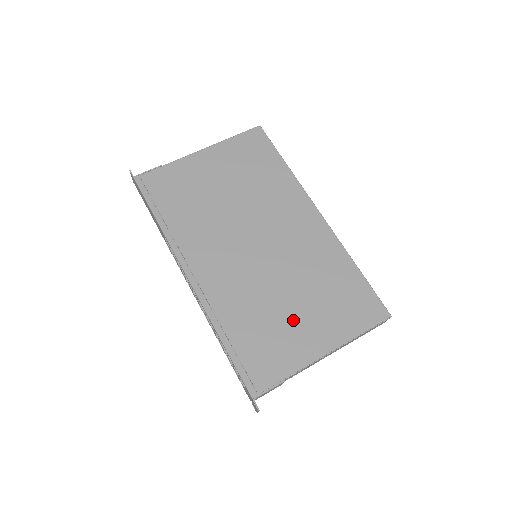
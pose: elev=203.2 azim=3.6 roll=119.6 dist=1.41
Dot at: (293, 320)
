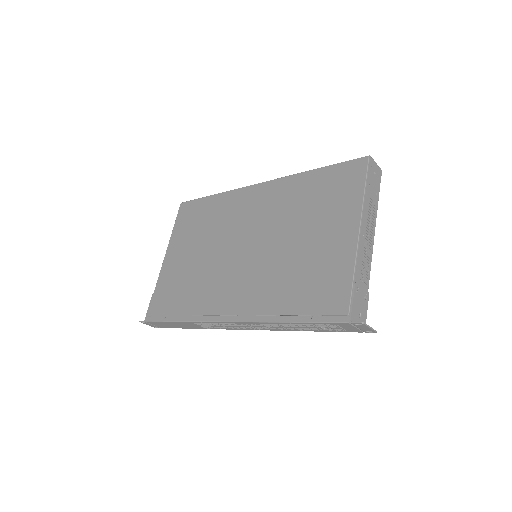
Dot at: (314, 247)
